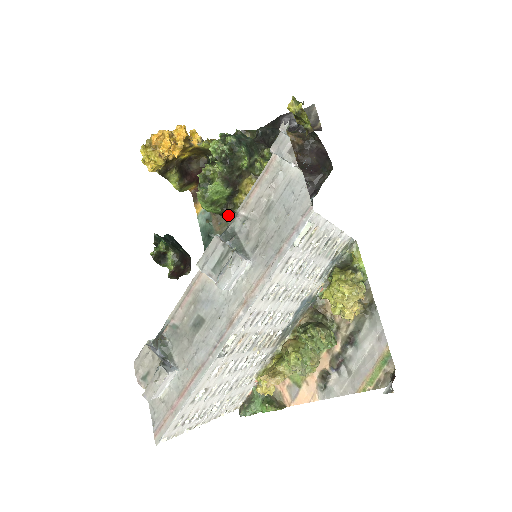
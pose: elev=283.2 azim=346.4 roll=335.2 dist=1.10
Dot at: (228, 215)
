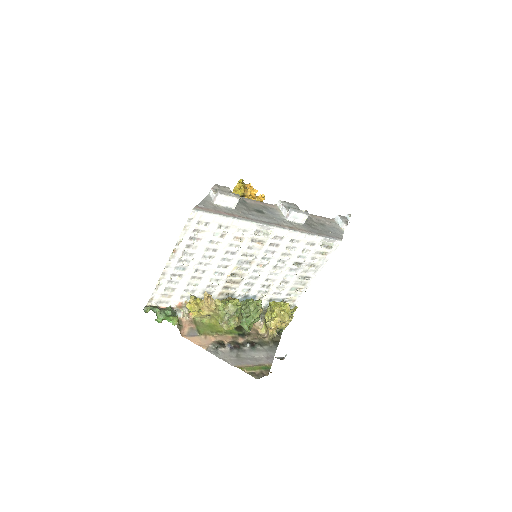
Dot at: occluded
